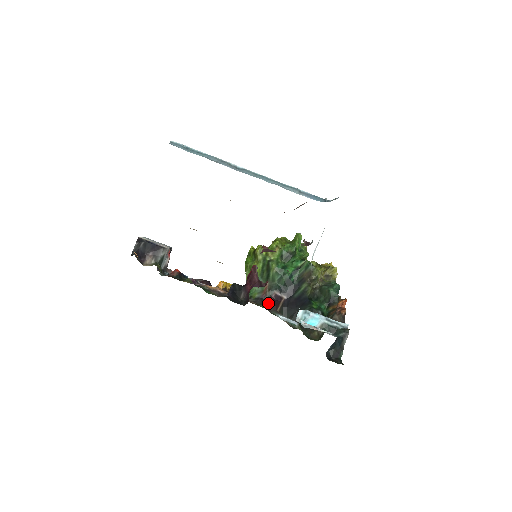
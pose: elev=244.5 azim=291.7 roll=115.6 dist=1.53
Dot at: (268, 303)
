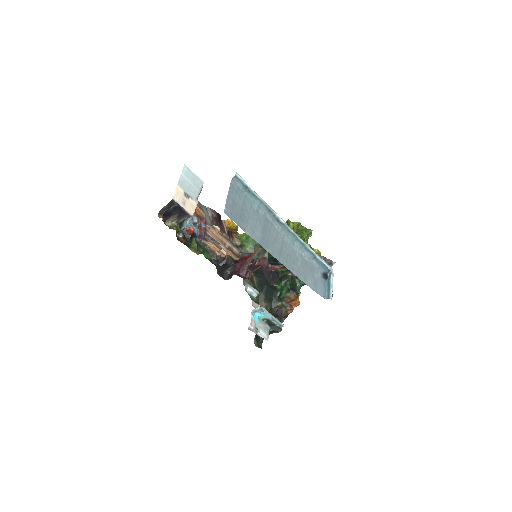
Dot at: (251, 263)
